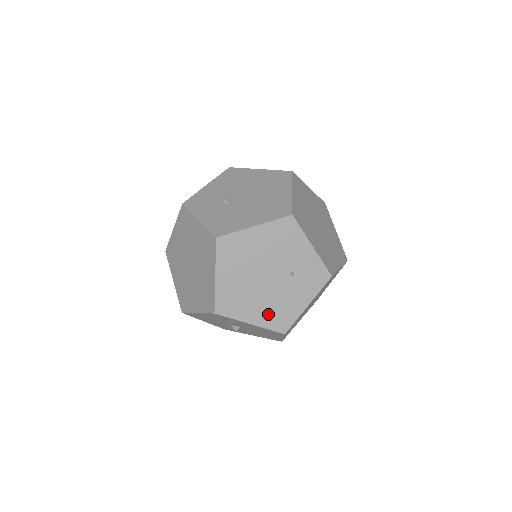
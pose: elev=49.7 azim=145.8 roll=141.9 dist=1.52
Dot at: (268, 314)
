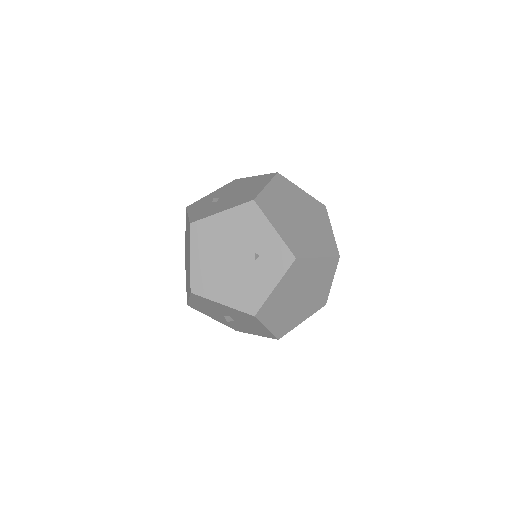
Dot at: (237, 295)
